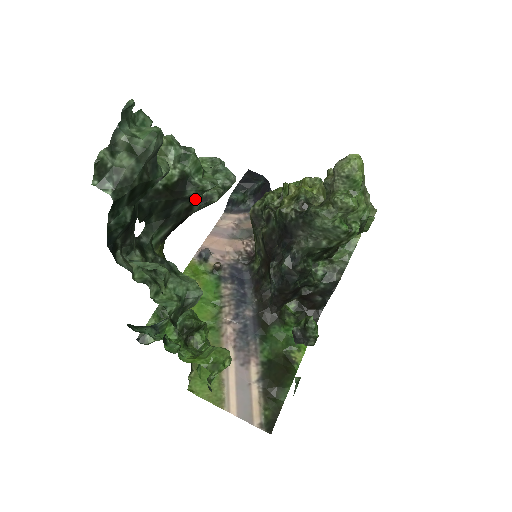
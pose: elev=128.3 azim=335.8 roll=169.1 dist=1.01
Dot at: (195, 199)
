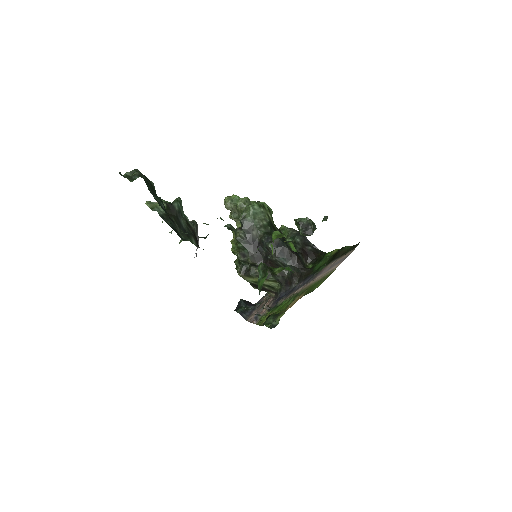
Dot at: (184, 217)
